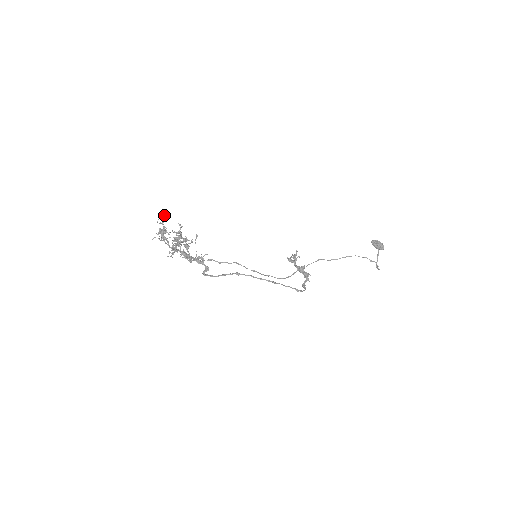
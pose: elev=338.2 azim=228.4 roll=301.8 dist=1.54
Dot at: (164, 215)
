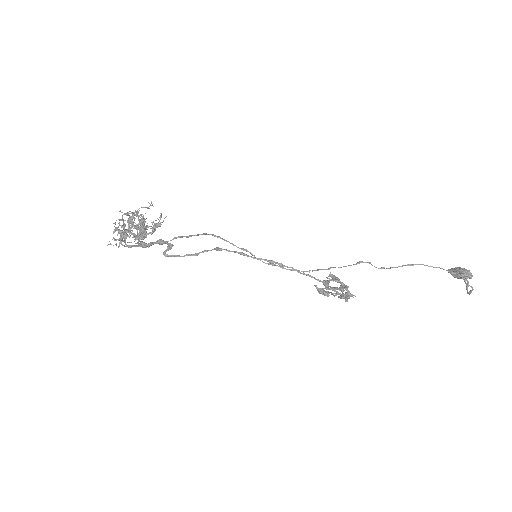
Dot at: (125, 214)
